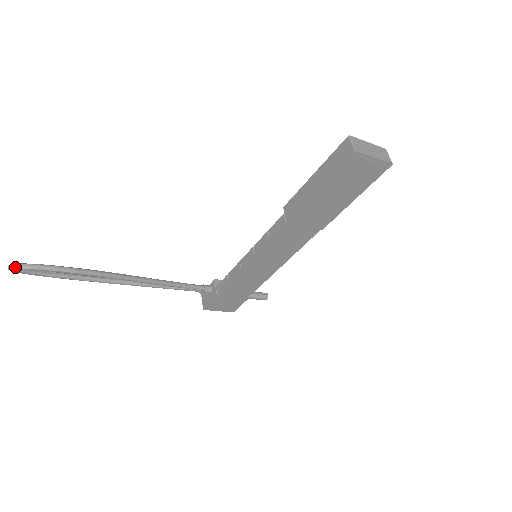
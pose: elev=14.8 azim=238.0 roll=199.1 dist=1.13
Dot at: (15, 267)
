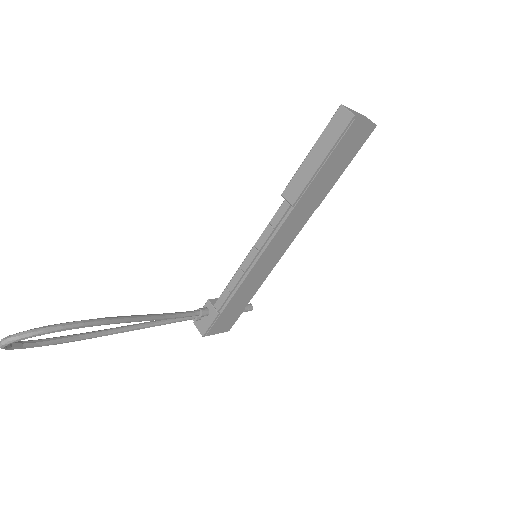
Dot at: (12, 339)
